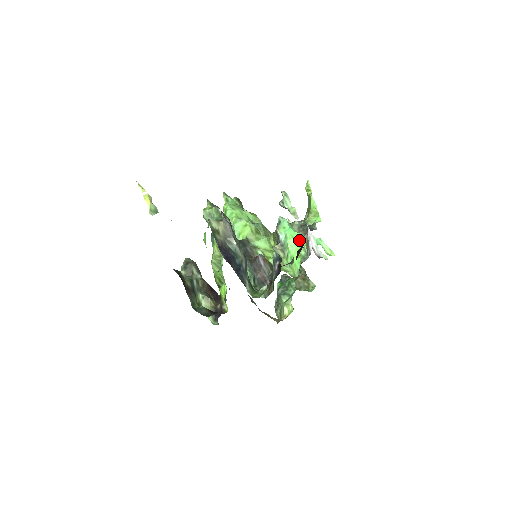
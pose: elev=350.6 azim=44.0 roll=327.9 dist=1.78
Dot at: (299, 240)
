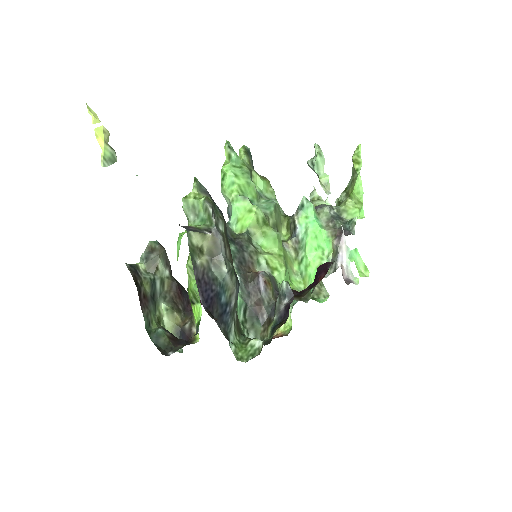
Dot at: (324, 242)
